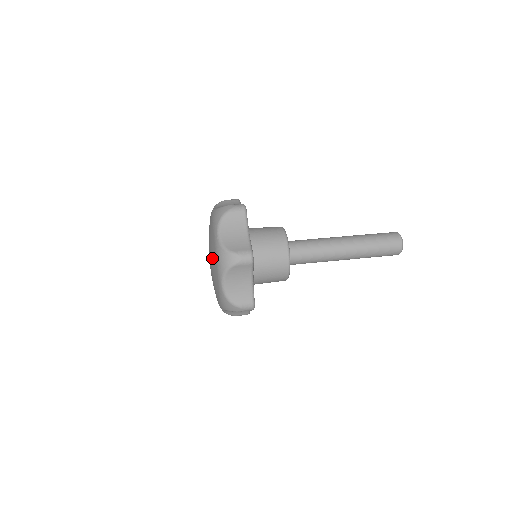
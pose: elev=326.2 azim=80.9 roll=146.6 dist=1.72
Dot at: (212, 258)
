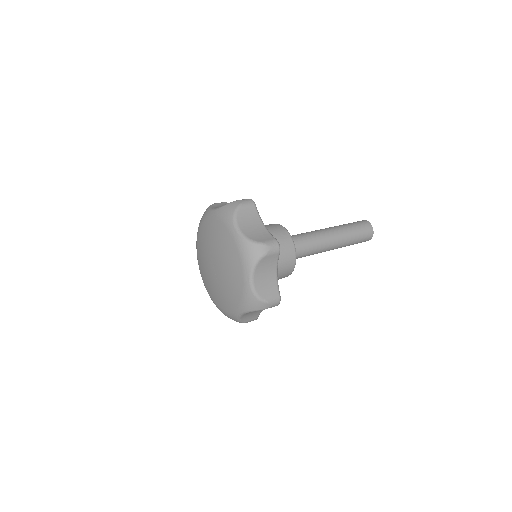
Dot at: (228, 258)
